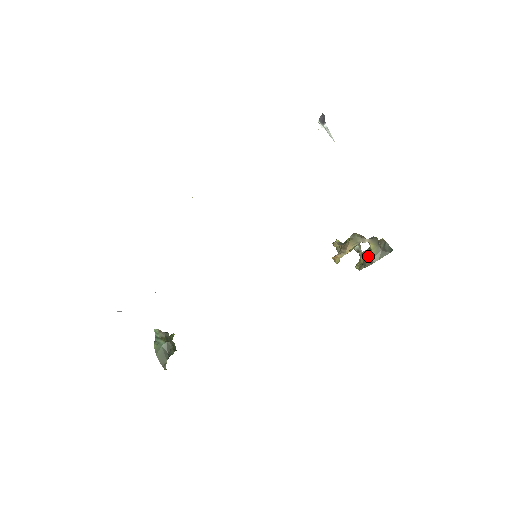
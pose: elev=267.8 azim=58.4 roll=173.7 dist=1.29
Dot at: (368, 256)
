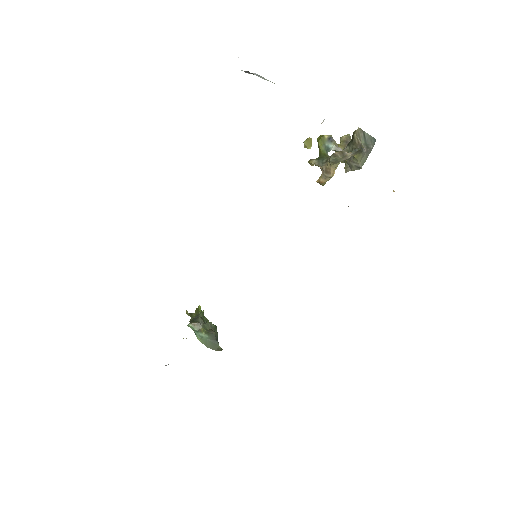
Dot at: (352, 160)
